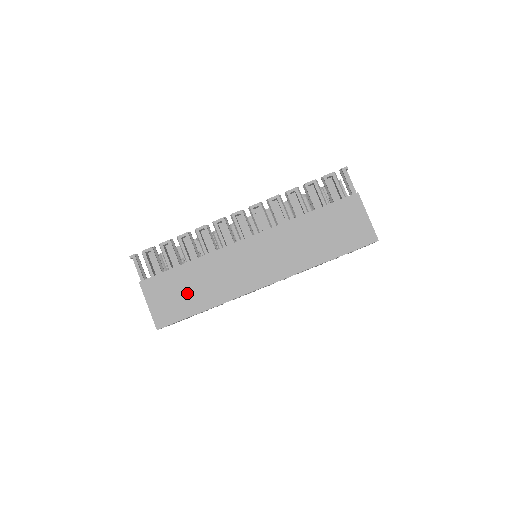
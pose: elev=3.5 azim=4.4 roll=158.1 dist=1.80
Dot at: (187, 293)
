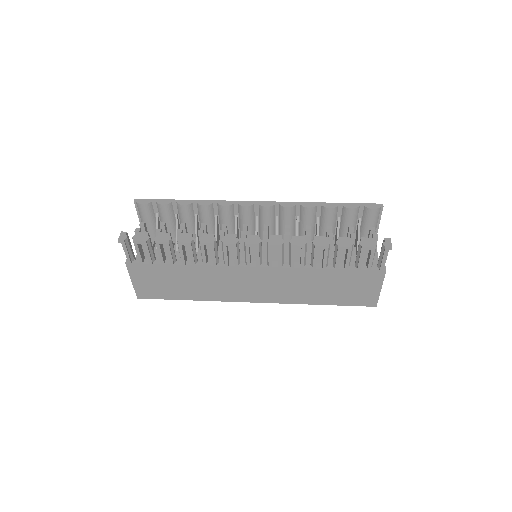
Dot at: (175, 285)
